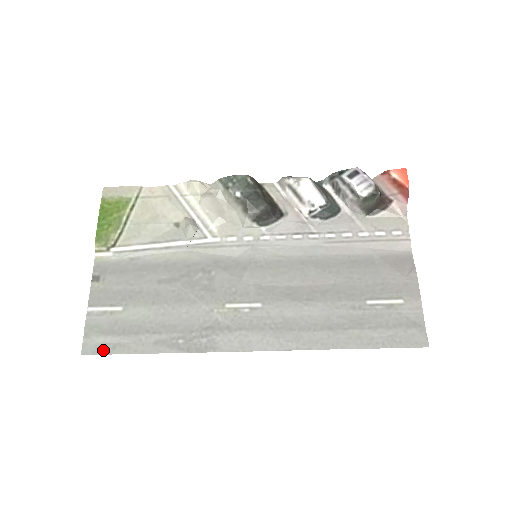
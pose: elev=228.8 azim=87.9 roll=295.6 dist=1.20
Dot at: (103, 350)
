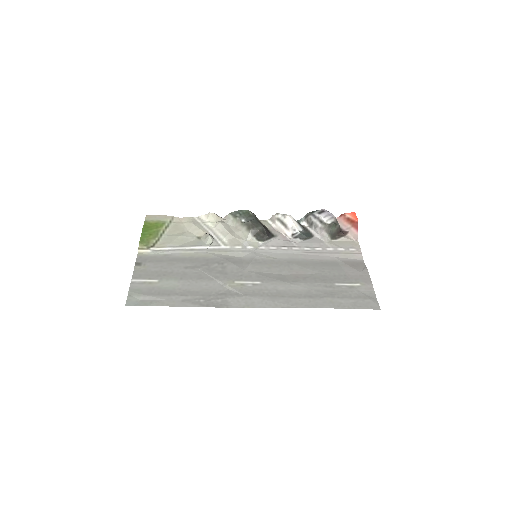
Dot at: (143, 304)
